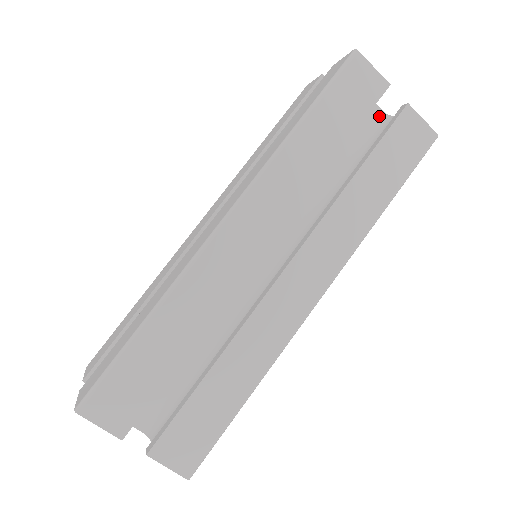
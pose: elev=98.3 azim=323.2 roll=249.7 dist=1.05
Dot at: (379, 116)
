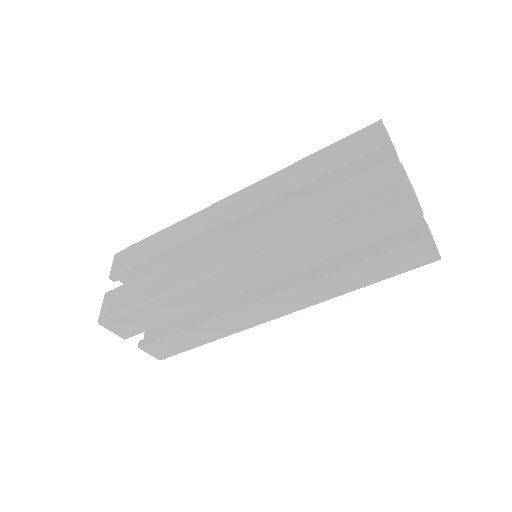
Dot at: occluded
